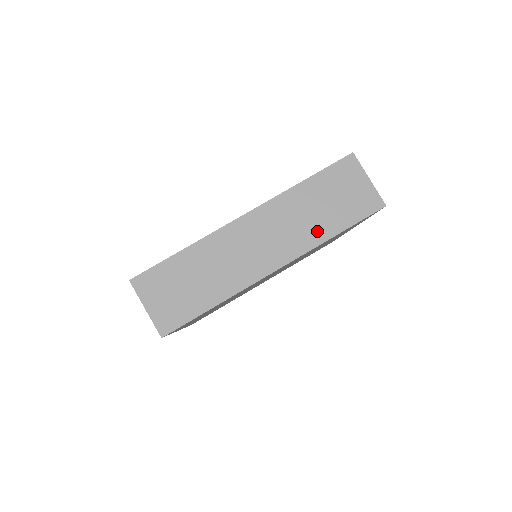
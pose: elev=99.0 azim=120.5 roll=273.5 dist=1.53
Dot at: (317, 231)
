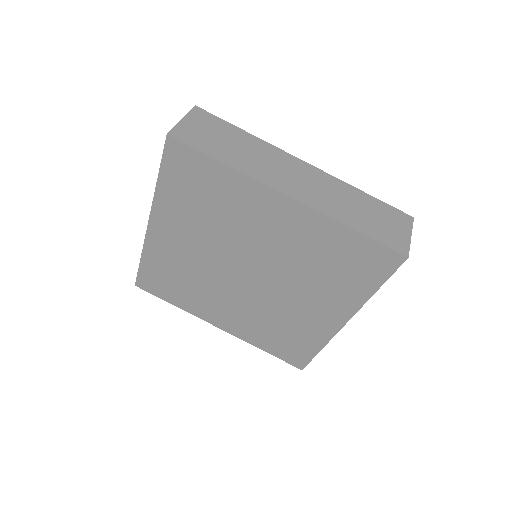
Dot at: (342, 214)
